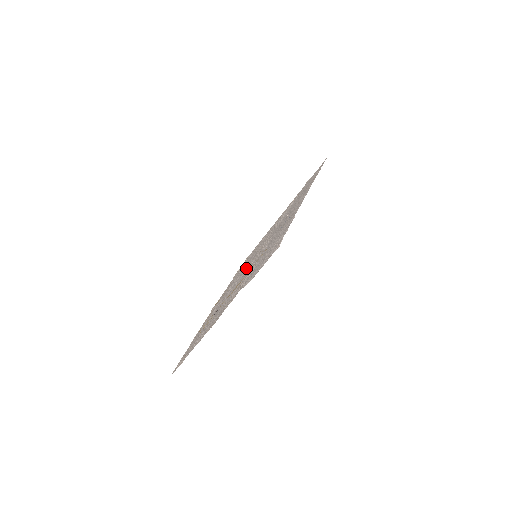
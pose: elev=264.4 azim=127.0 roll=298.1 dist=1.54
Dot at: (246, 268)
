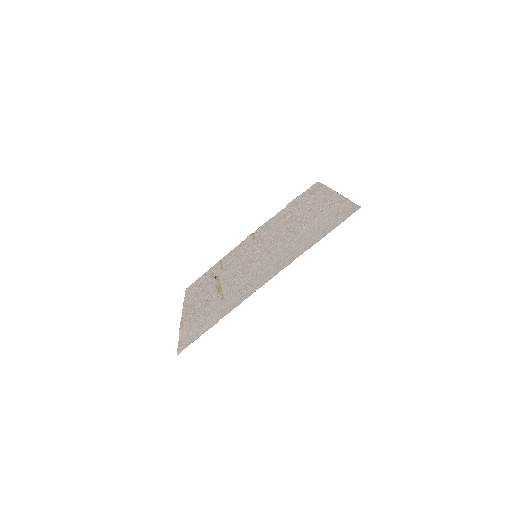
Dot at: (248, 258)
